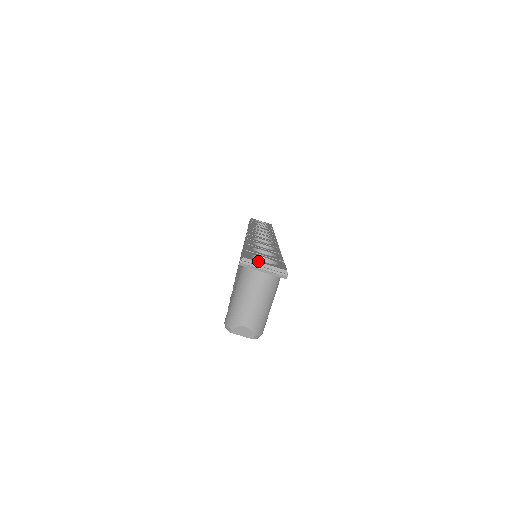
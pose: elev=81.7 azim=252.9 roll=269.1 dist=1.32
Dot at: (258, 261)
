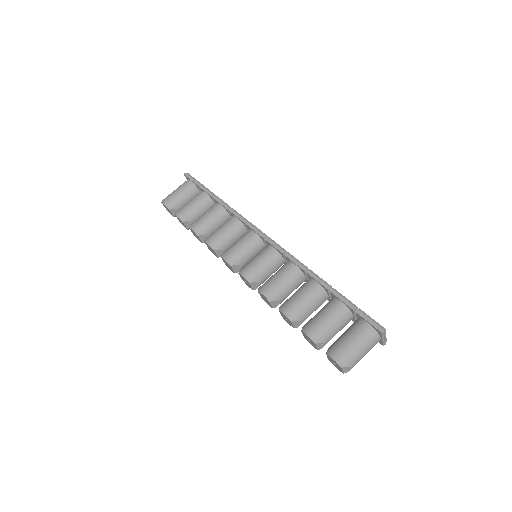
Dot at: (385, 332)
